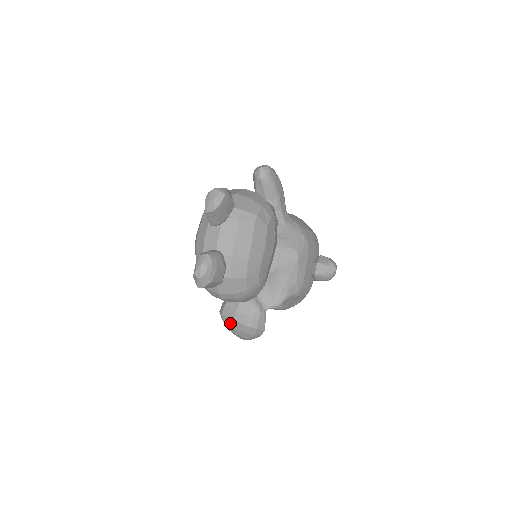
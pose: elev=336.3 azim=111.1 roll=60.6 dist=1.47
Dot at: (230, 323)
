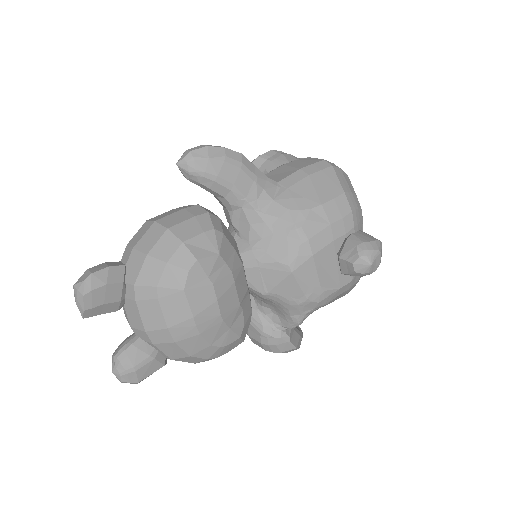
Dot at: occluded
